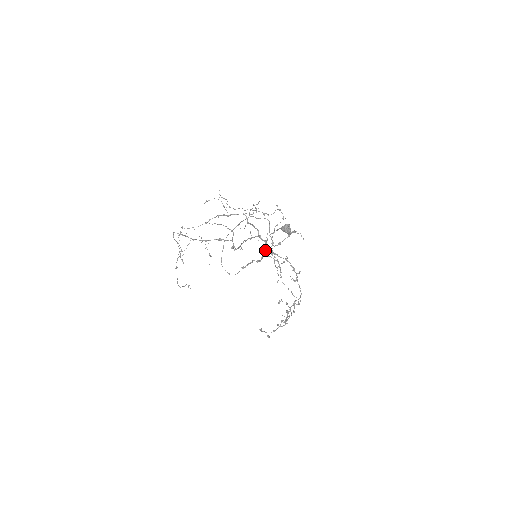
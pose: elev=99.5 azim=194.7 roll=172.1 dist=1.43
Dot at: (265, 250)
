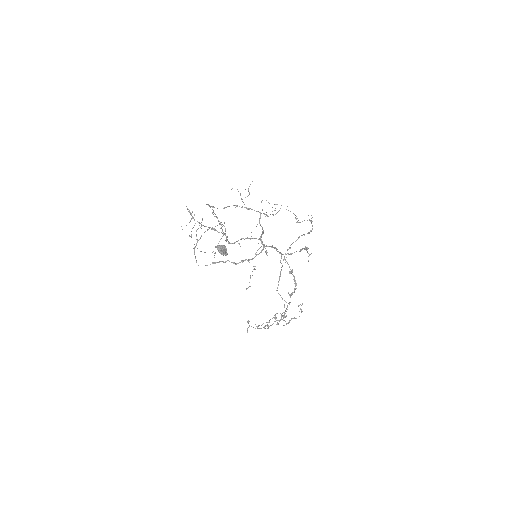
Dot at: occluded
